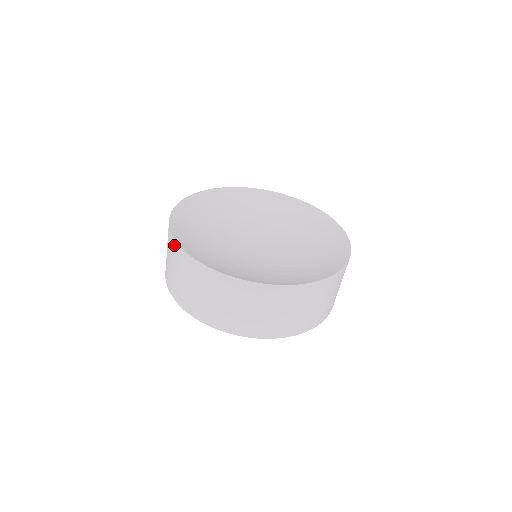
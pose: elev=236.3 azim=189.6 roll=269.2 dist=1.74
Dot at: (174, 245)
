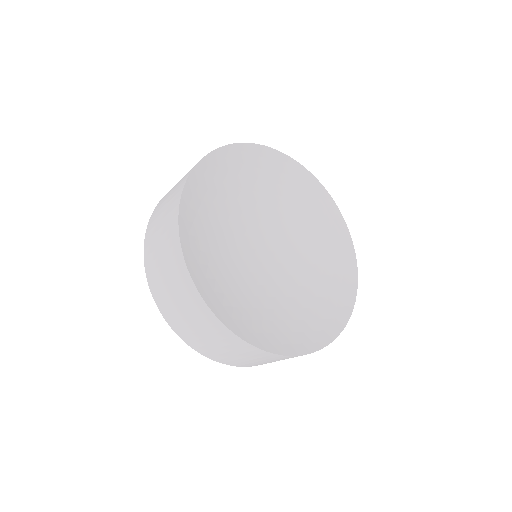
Dot at: (193, 293)
